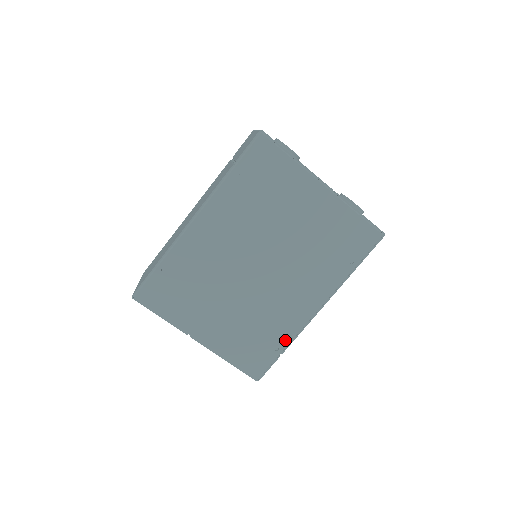
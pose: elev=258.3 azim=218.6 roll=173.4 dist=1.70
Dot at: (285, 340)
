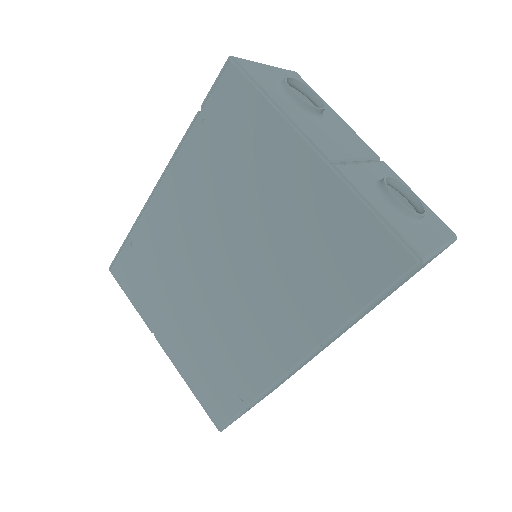
Dot at: (252, 390)
